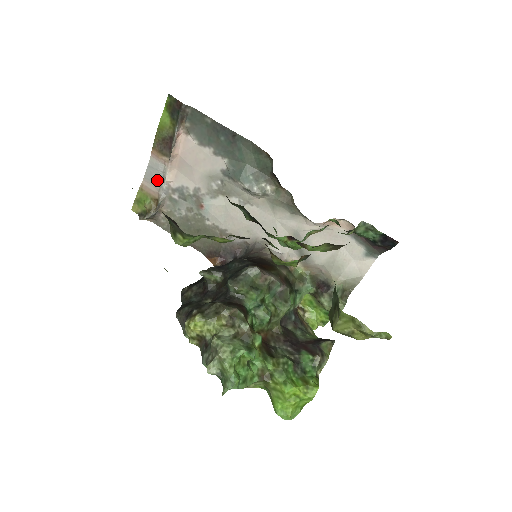
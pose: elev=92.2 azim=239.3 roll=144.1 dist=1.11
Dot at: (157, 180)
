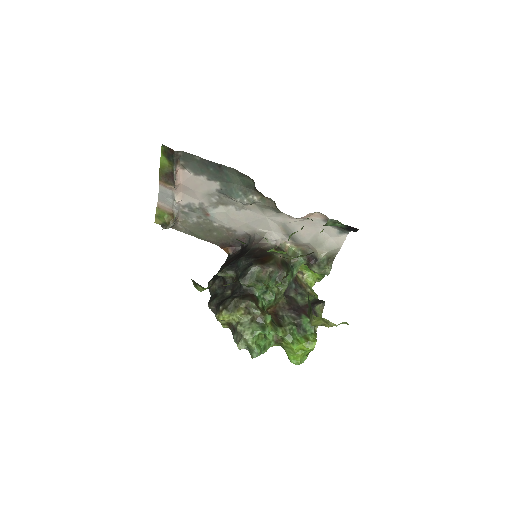
Dot at: (169, 201)
